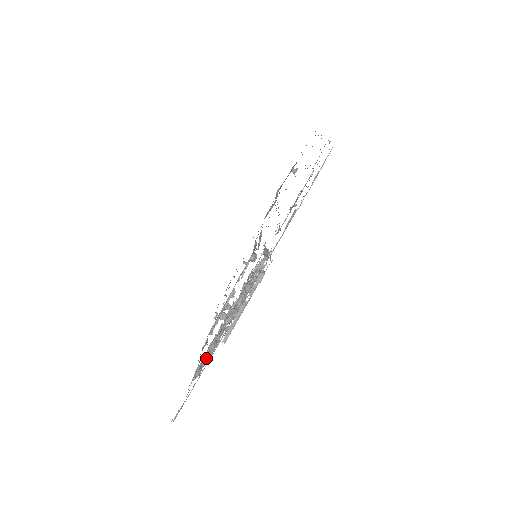
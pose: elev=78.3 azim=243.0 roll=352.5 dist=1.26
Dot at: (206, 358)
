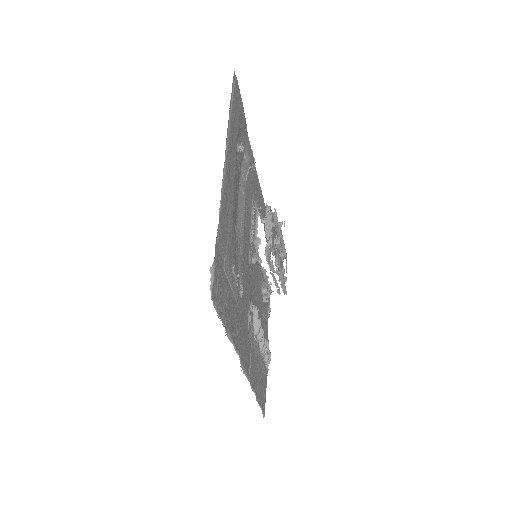
Dot at: (266, 355)
